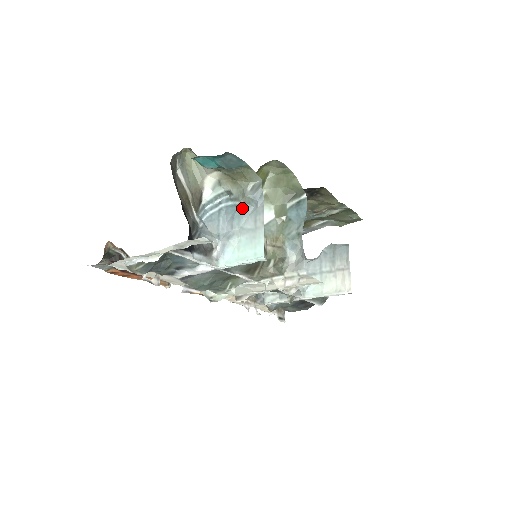
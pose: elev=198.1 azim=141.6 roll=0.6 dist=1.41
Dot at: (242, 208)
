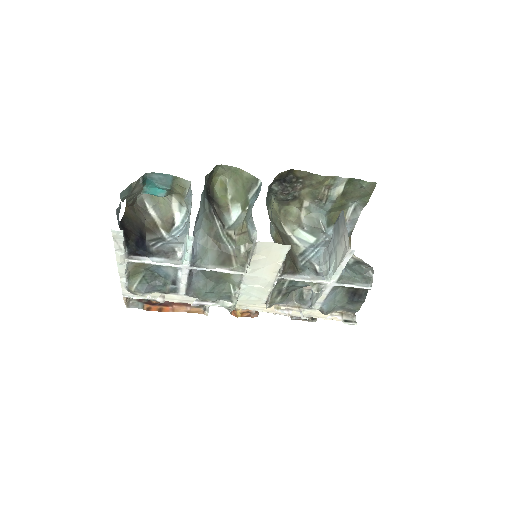
Dot at: (188, 211)
